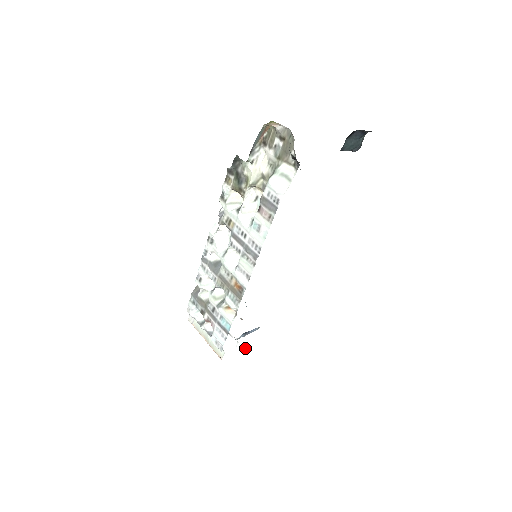
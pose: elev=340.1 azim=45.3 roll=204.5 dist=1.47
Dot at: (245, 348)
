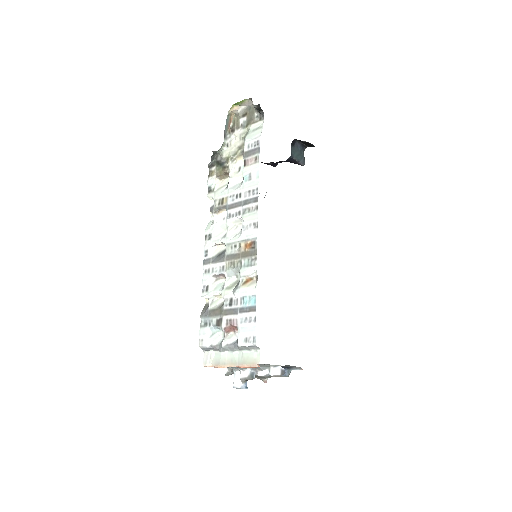
Dot at: (282, 370)
